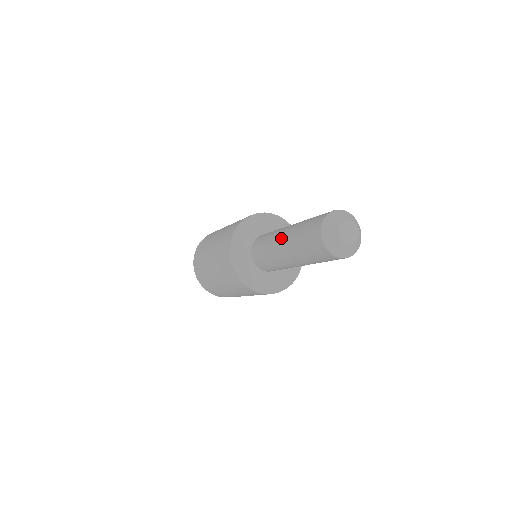
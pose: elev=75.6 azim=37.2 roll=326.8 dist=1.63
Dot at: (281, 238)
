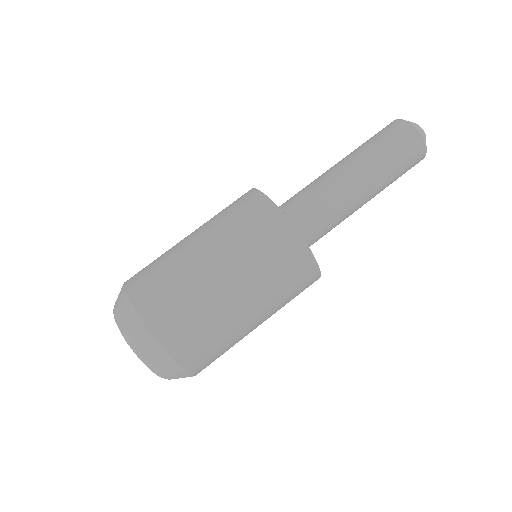
Dot at: (333, 166)
